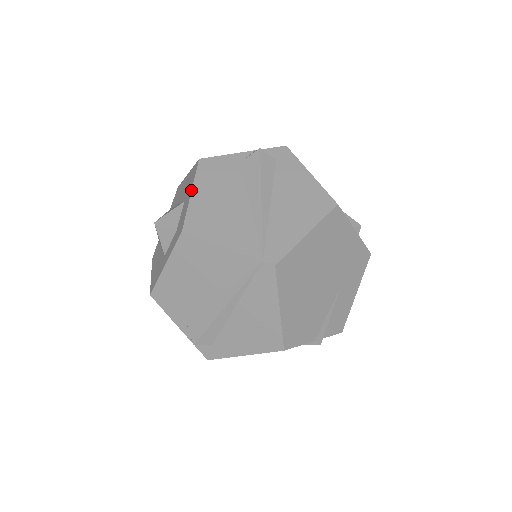
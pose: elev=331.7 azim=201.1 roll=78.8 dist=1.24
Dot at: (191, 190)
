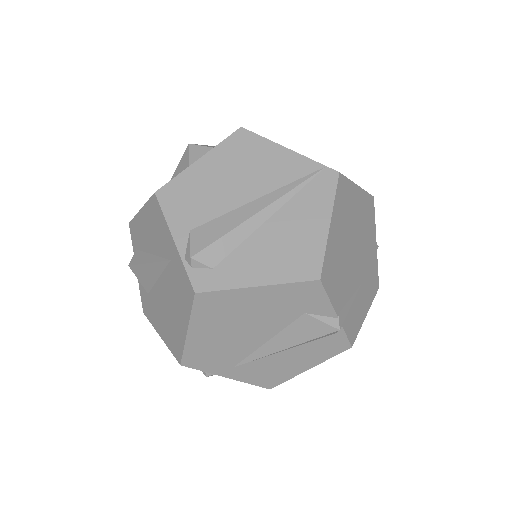
Dot at: occluded
